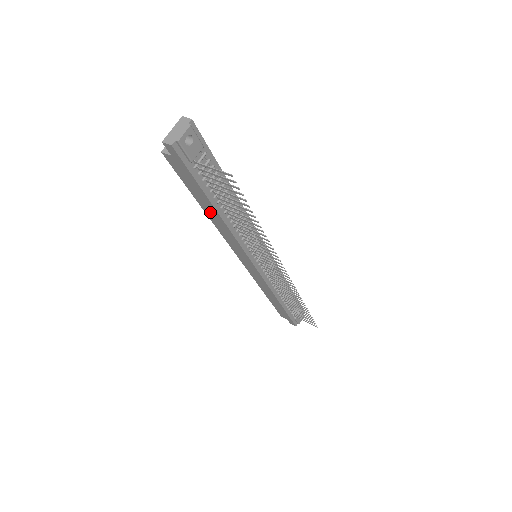
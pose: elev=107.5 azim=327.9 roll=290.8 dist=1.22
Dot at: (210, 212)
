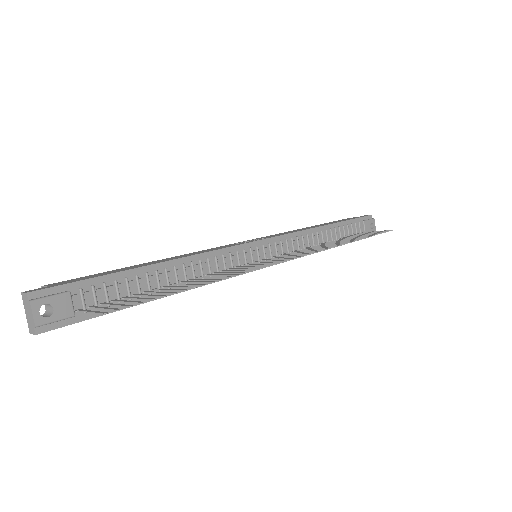
Dot at: occluded
